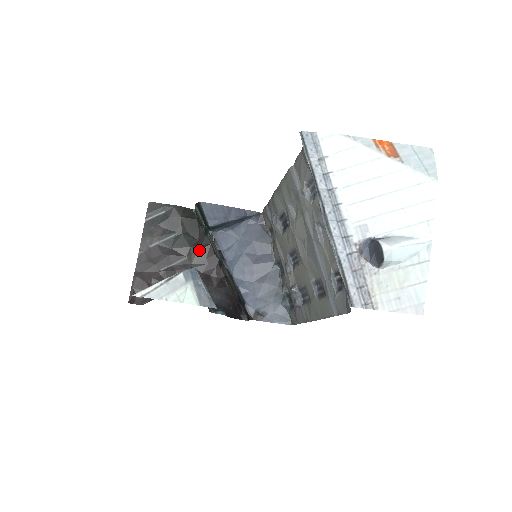
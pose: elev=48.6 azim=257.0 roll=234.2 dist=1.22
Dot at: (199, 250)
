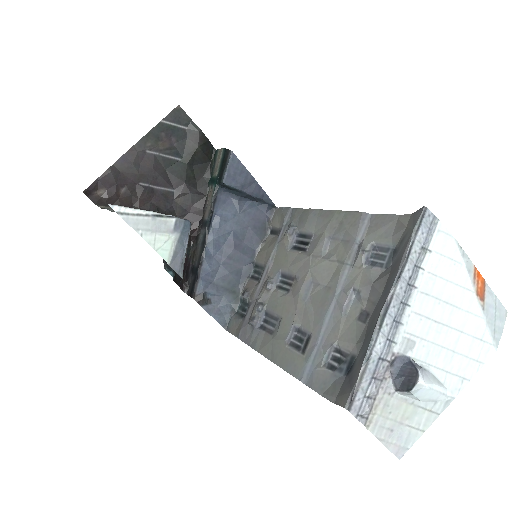
Dot at: (191, 193)
